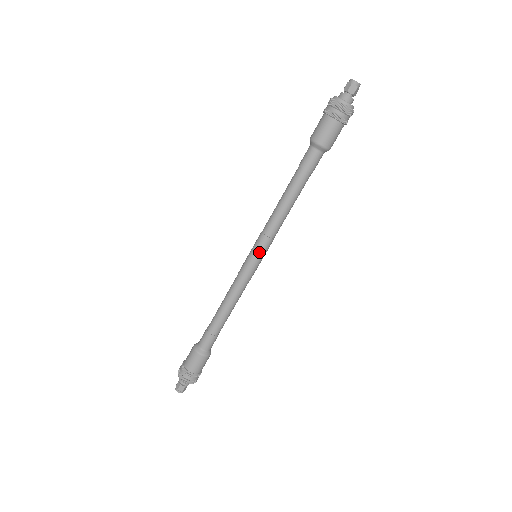
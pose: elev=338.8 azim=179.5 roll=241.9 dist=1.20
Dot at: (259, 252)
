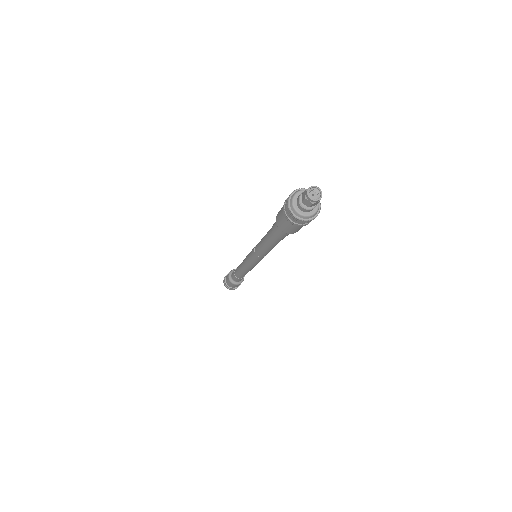
Dot at: (253, 259)
